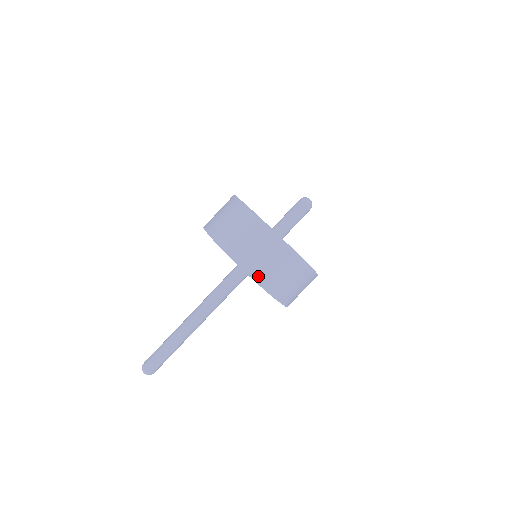
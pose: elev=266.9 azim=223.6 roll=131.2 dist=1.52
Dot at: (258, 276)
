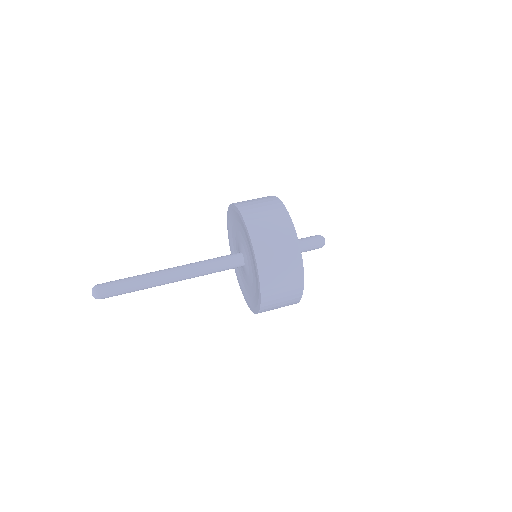
Dot at: (265, 281)
